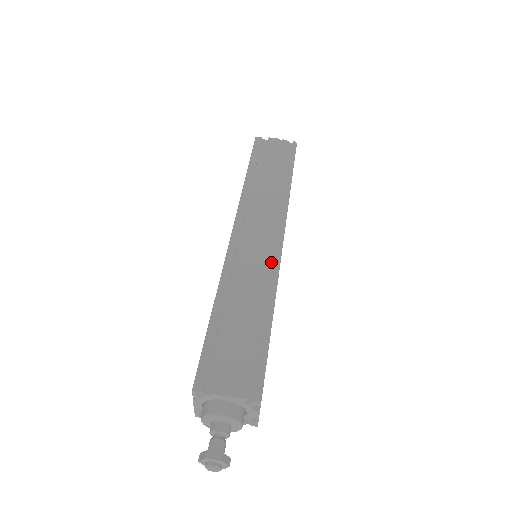
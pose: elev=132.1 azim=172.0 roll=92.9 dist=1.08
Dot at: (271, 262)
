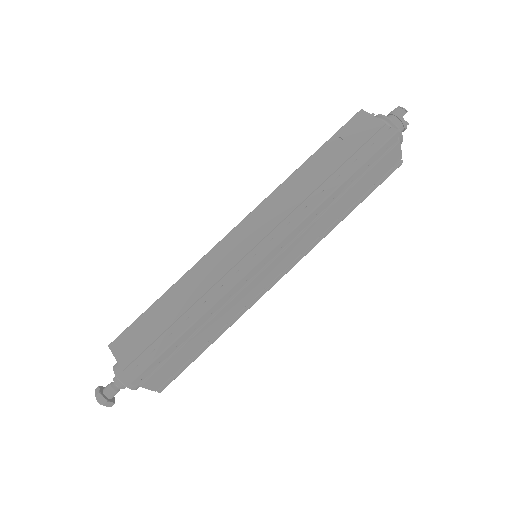
Dot at: (257, 294)
